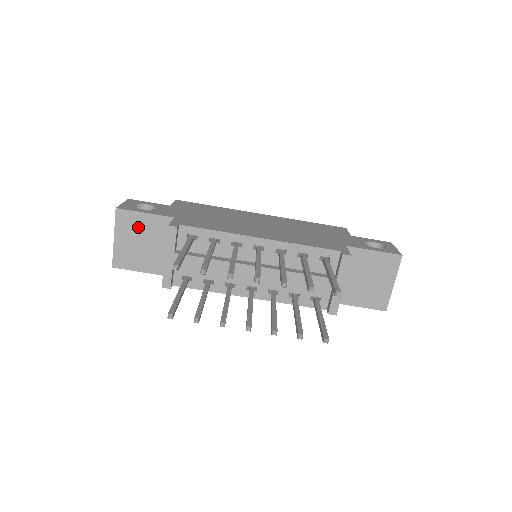
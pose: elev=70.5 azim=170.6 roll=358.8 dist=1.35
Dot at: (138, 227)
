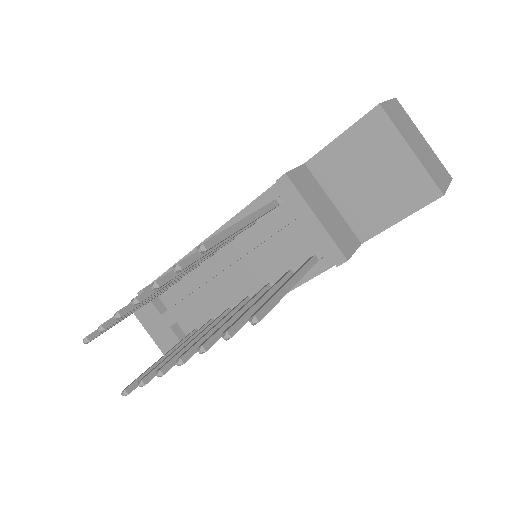
Dot at: occluded
